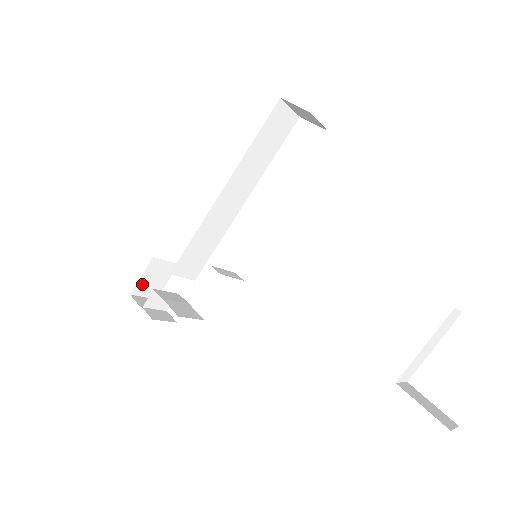
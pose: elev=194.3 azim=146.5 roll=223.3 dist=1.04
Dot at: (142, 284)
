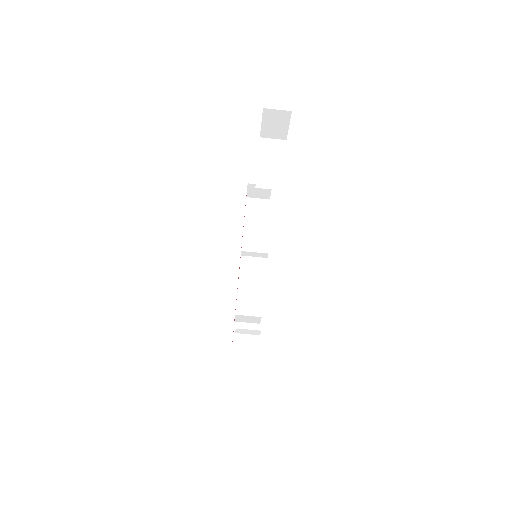
Dot at: occluded
